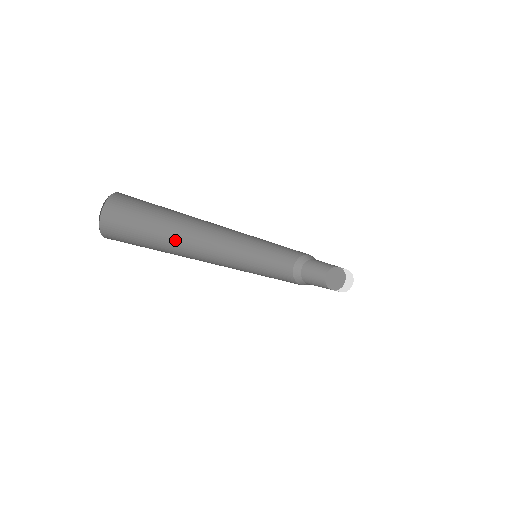
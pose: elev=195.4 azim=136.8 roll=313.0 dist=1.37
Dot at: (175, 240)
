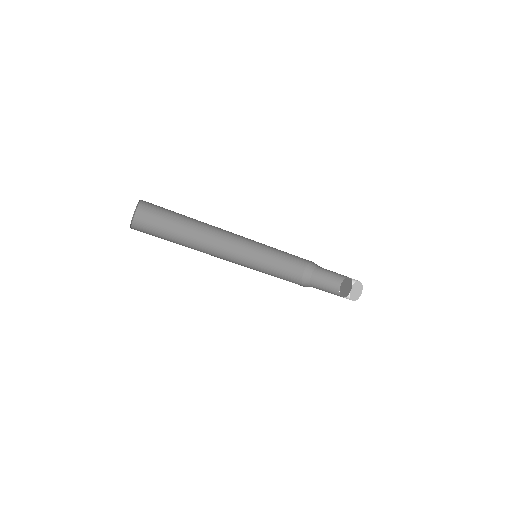
Dot at: occluded
